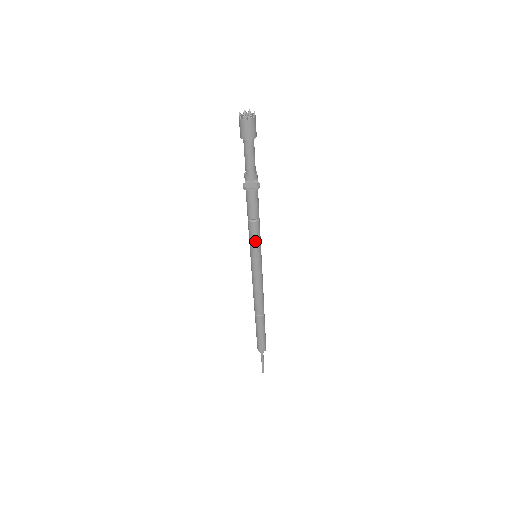
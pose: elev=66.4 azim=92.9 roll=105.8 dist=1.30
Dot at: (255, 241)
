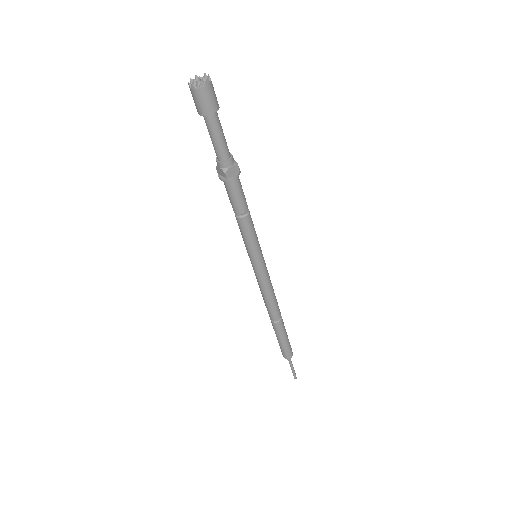
Dot at: (254, 238)
